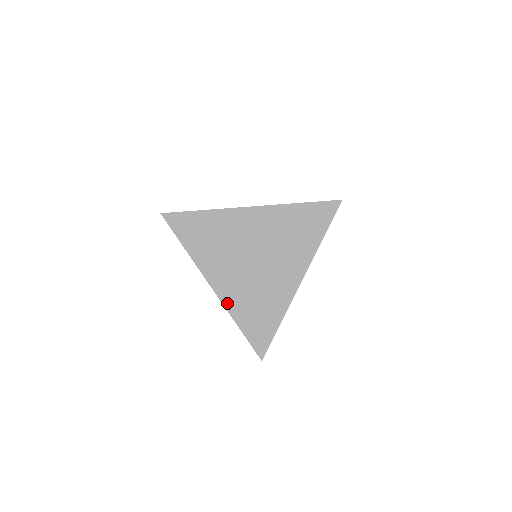
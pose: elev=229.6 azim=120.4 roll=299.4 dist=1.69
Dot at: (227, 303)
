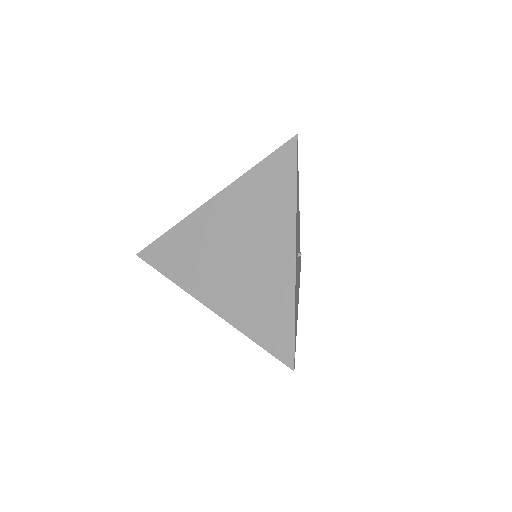
Dot at: occluded
